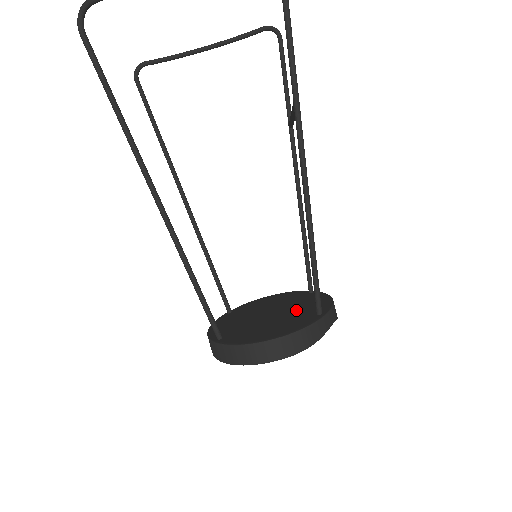
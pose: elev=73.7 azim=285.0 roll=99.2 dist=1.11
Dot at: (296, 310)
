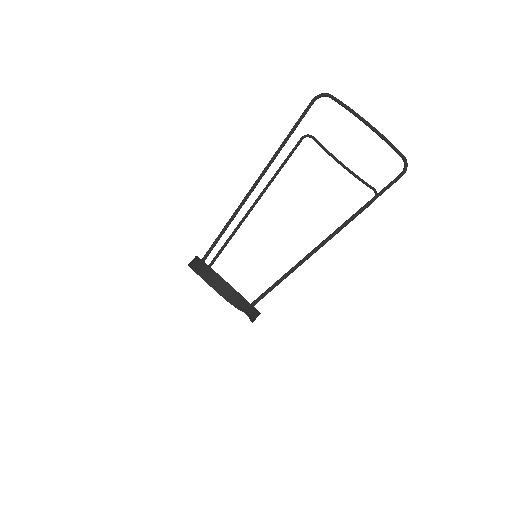
Dot at: occluded
